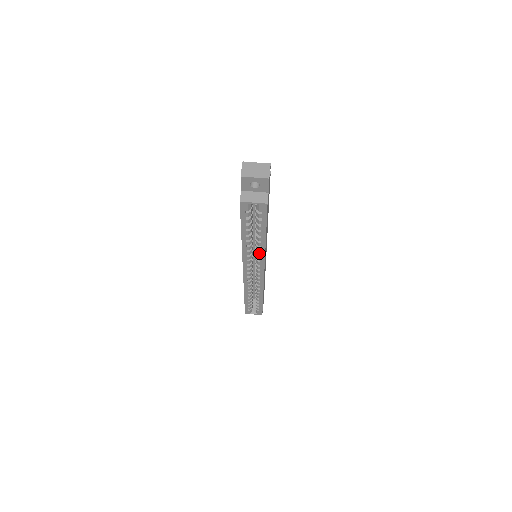
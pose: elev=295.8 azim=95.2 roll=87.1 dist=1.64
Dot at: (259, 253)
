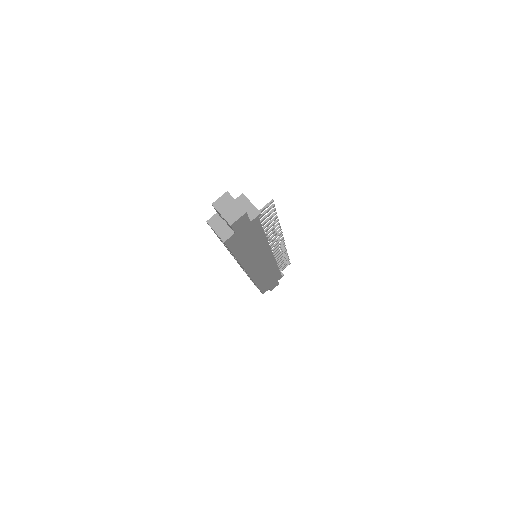
Dot at: (238, 262)
